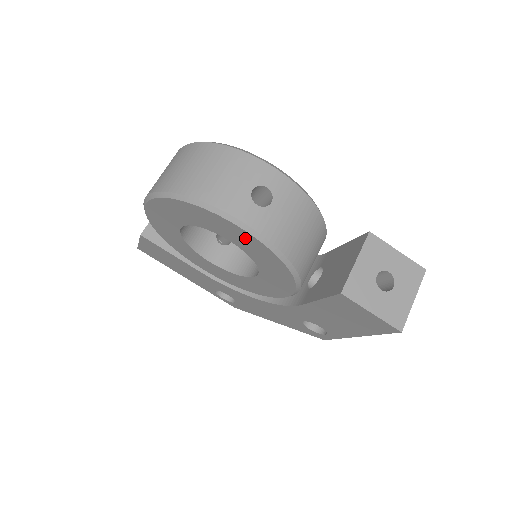
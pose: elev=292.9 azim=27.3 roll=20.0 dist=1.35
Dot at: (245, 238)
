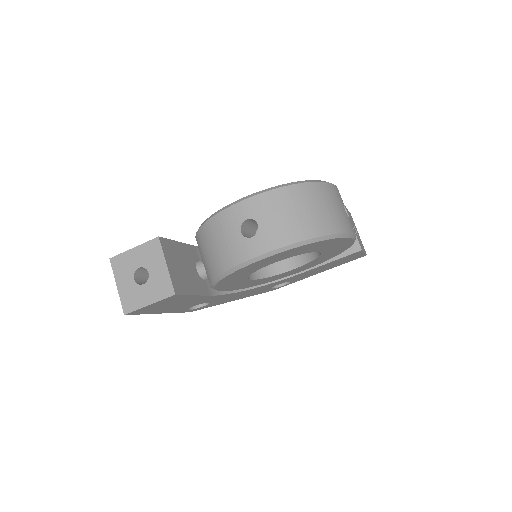
Dot at: (343, 245)
